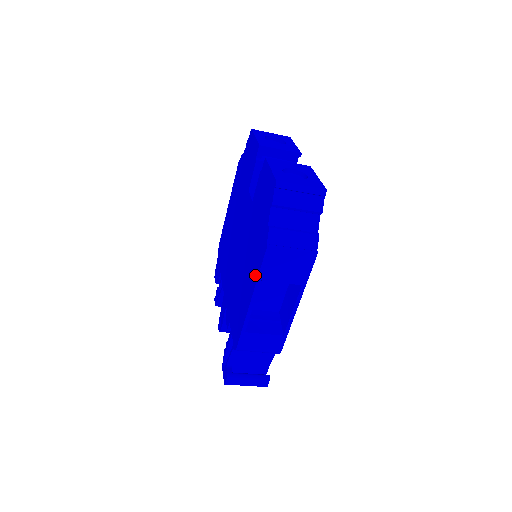
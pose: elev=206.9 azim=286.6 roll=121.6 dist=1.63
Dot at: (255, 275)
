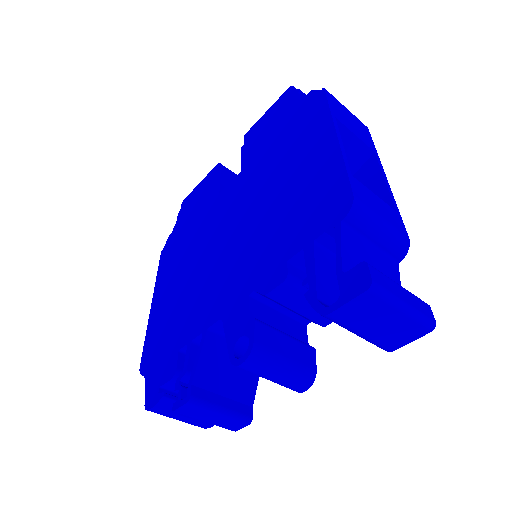
Dot at: (321, 123)
